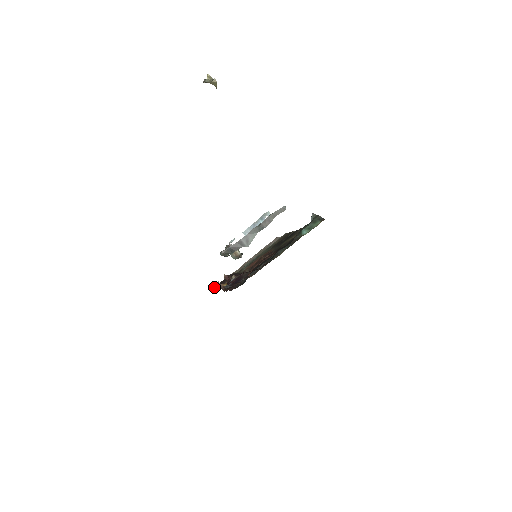
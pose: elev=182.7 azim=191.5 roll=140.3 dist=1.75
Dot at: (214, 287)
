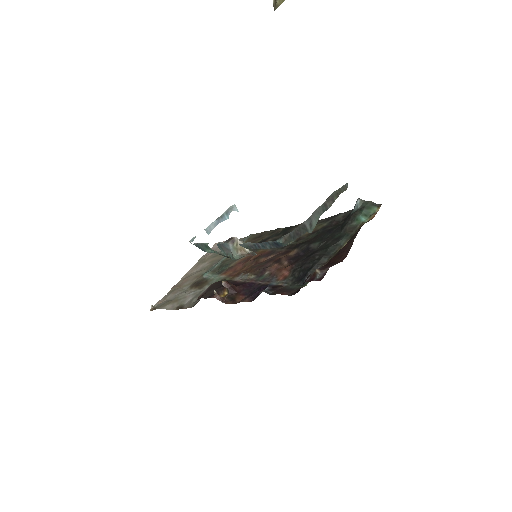
Dot at: occluded
